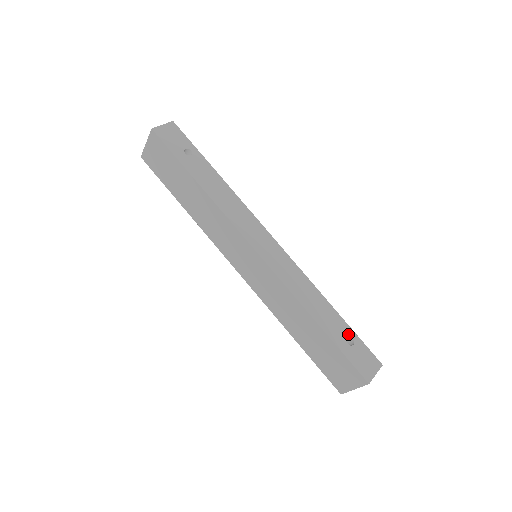
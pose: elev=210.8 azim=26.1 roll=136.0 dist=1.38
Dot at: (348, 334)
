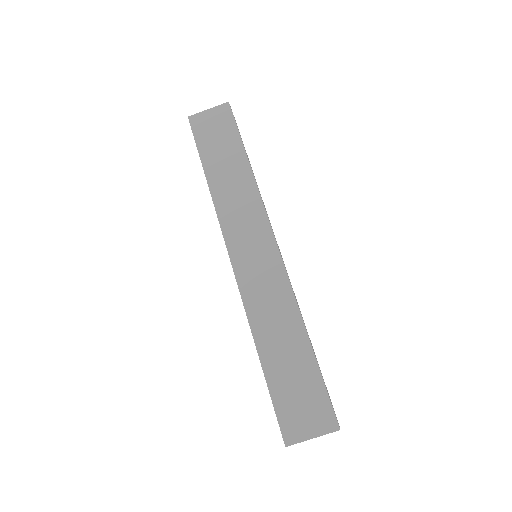
Dot at: occluded
